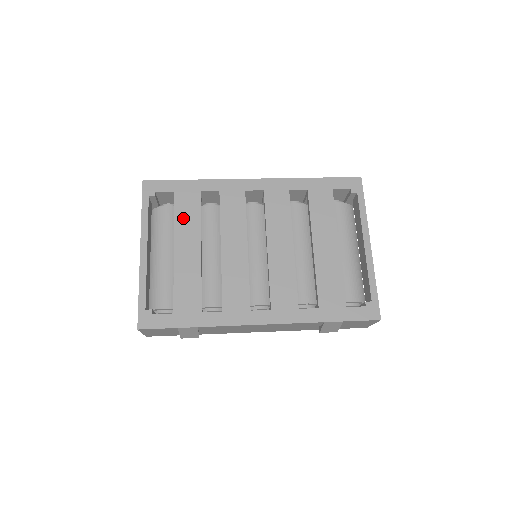
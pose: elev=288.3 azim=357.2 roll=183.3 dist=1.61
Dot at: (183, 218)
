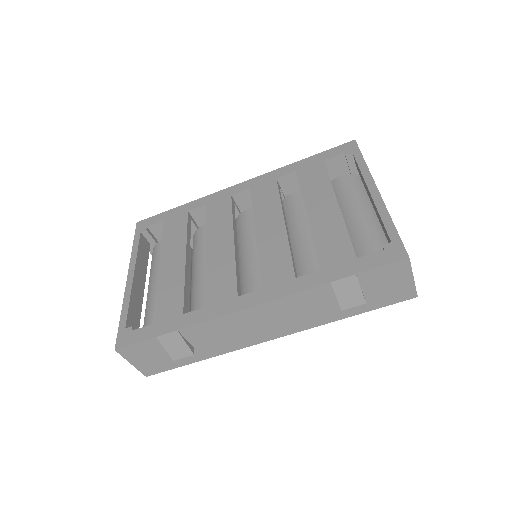
Dot at: (170, 237)
